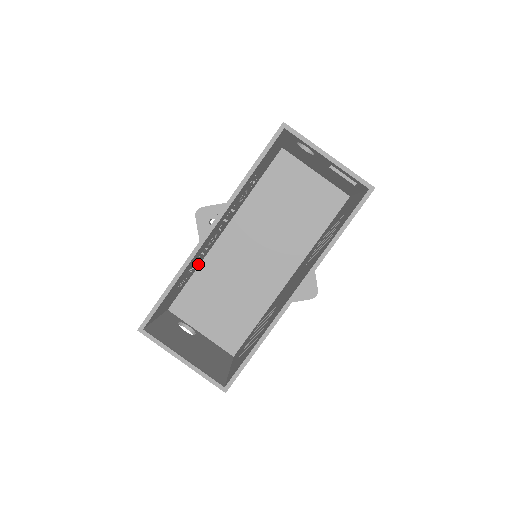
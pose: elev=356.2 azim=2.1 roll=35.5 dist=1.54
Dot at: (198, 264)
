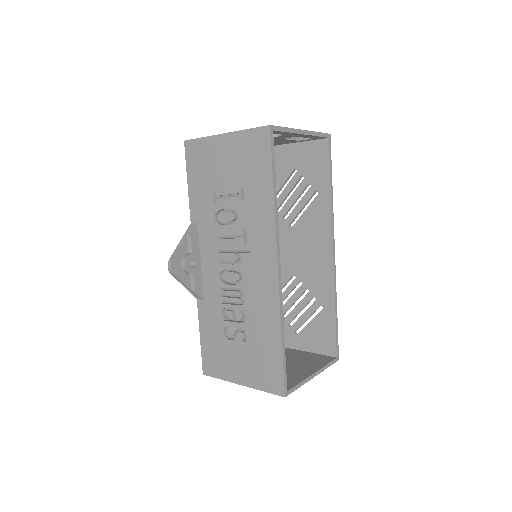
Dot at: (211, 309)
